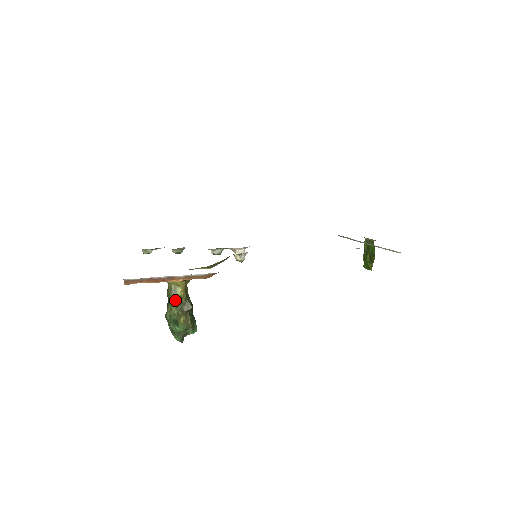
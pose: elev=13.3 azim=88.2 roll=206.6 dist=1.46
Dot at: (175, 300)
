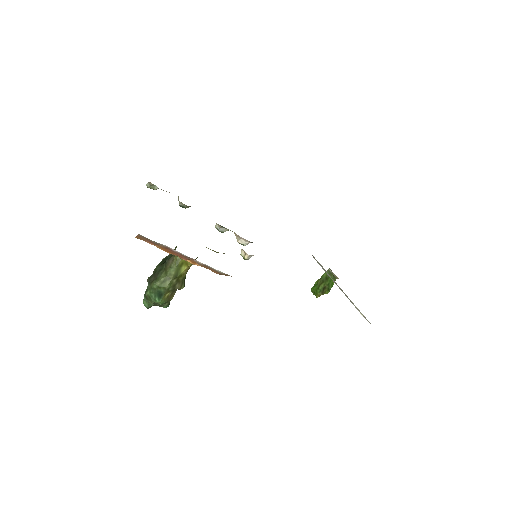
Dot at: (174, 276)
